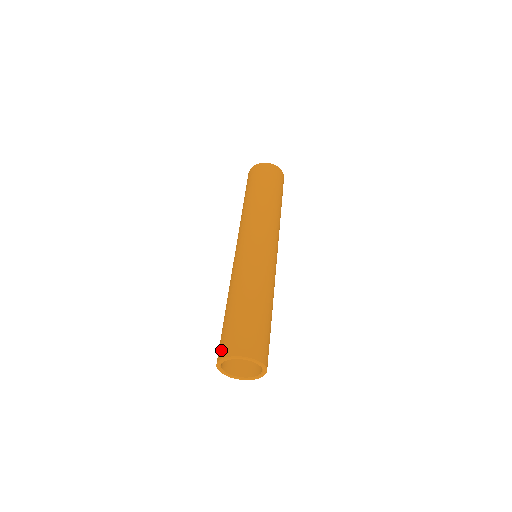
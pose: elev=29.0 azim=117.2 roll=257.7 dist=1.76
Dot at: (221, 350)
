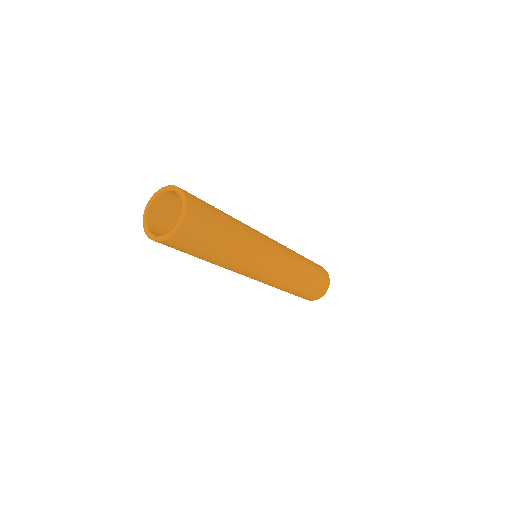
Dot at: occluded
